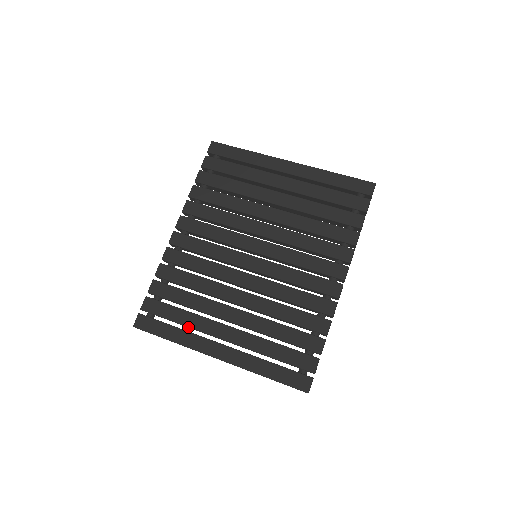
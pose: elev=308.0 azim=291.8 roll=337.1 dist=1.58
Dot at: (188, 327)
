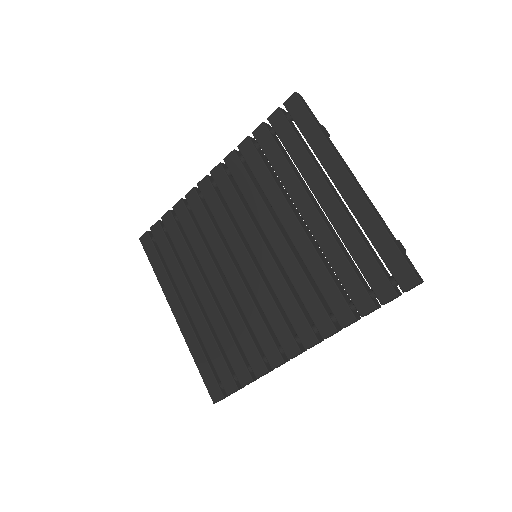
Dot at: occluded
